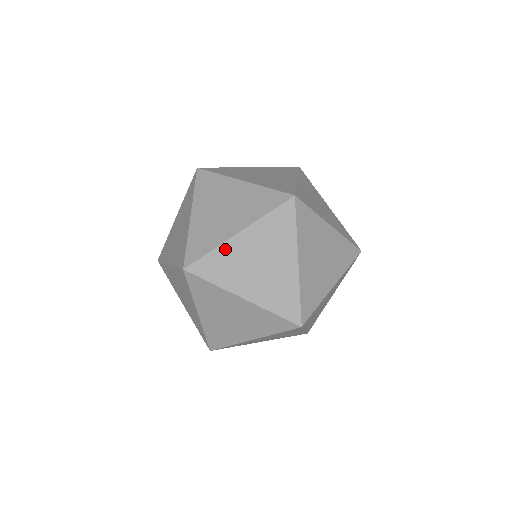
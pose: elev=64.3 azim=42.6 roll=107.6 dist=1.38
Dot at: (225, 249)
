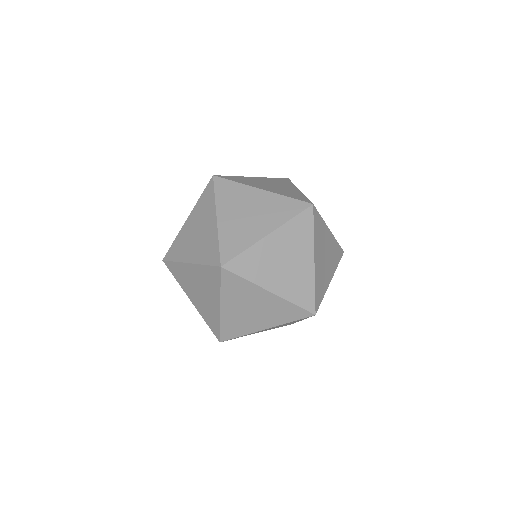
Dot at: occluded
